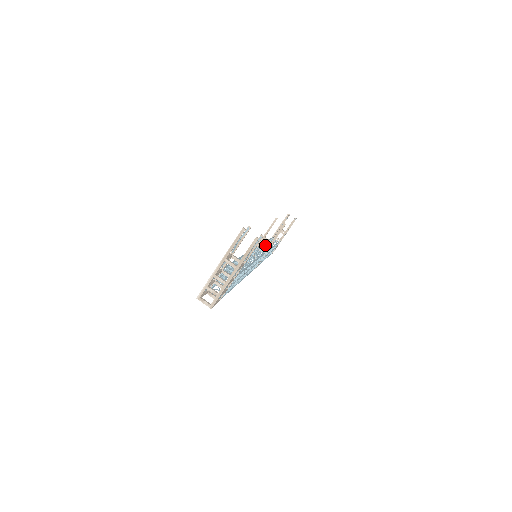
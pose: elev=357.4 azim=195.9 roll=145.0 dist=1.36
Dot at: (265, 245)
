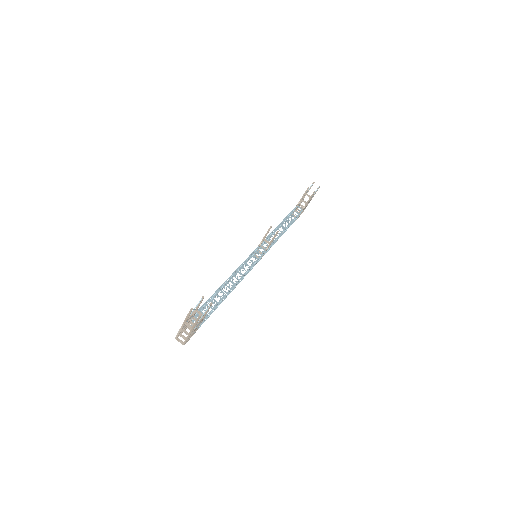
Dot at: occluded
